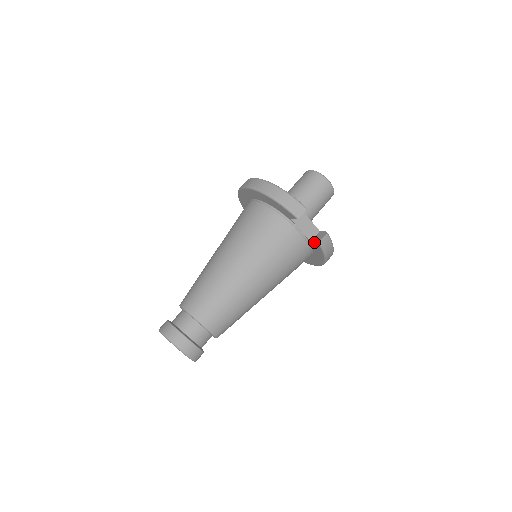
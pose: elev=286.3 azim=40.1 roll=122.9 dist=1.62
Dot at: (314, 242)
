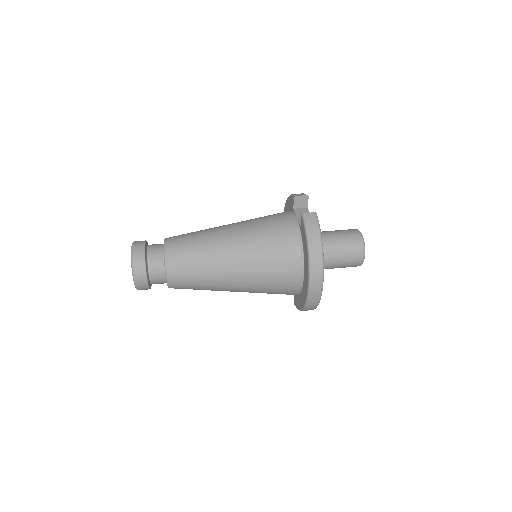
Dot at: (301, 220)
